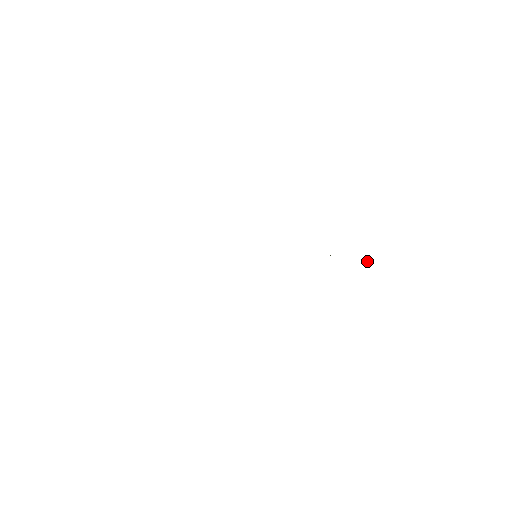
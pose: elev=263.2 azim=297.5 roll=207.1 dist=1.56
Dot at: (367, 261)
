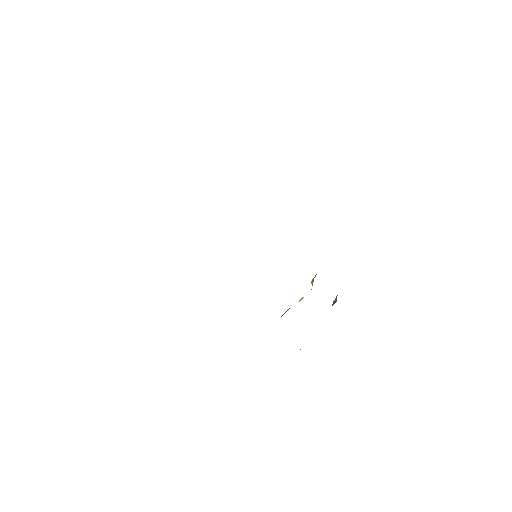
Dot at: (336, 299)
